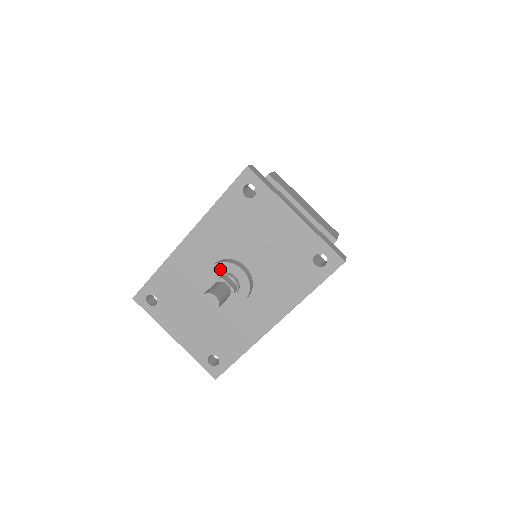
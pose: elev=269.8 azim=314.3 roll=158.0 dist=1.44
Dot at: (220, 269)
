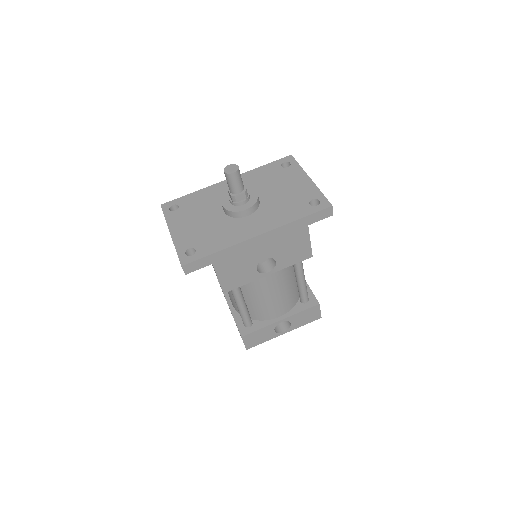
Dot at: occluded
